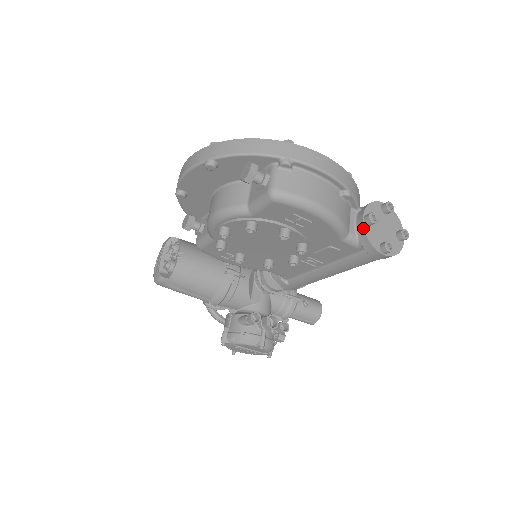
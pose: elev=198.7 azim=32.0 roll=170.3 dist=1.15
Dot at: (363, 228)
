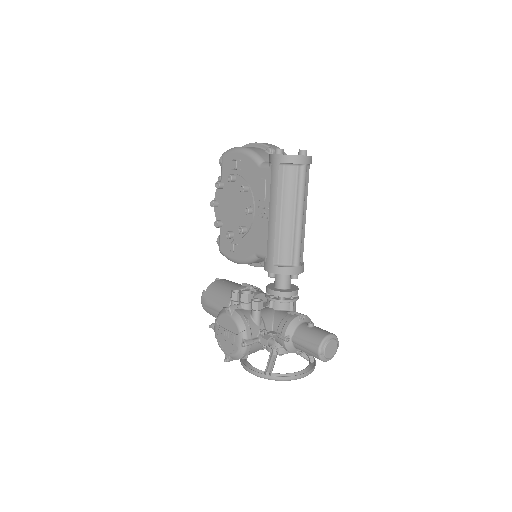
Dot at: occluded
